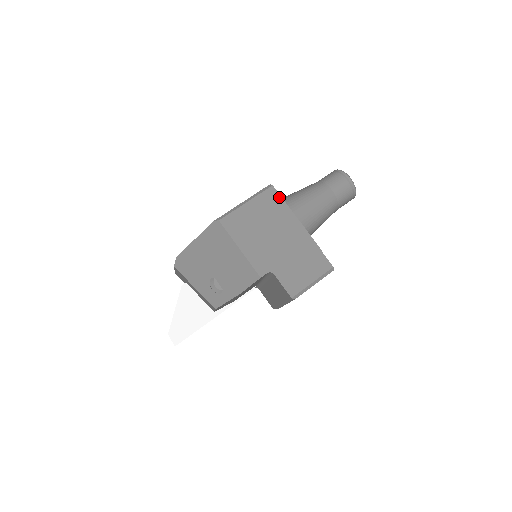
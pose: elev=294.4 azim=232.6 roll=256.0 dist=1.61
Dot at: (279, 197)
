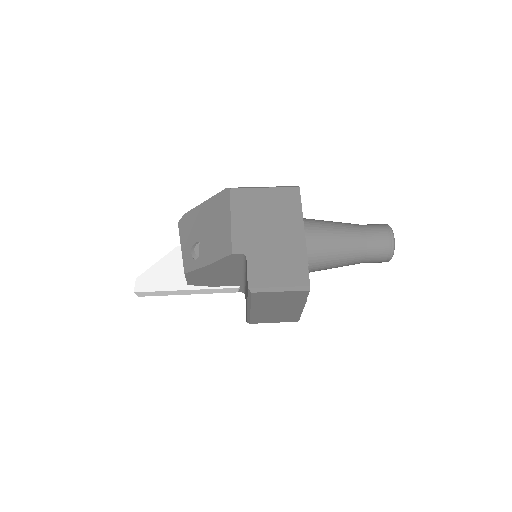
Dot at: (299, 199)
